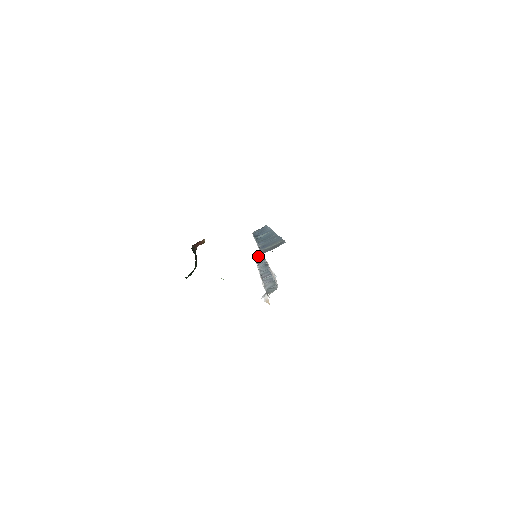
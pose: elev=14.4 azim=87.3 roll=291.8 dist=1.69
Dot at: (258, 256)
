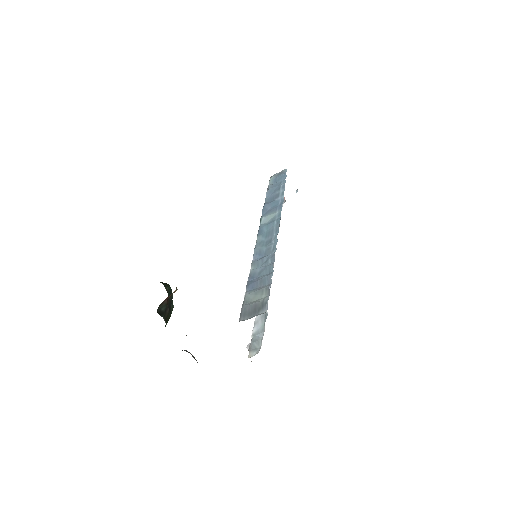
Dot at: occluded
